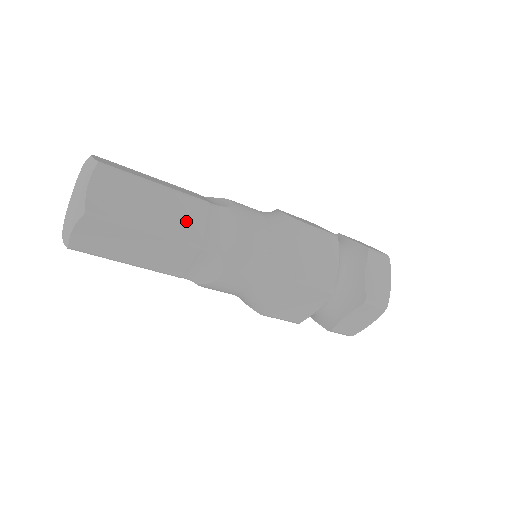
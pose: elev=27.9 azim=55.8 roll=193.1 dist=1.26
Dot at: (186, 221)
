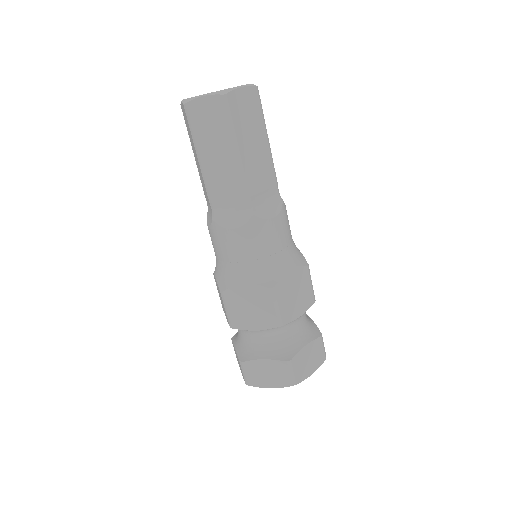
Dot at: occluded
